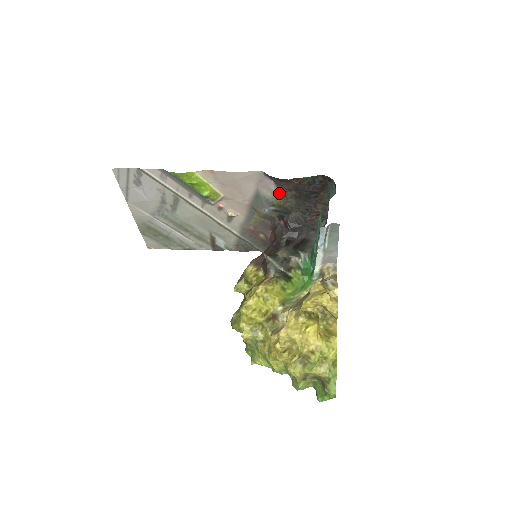
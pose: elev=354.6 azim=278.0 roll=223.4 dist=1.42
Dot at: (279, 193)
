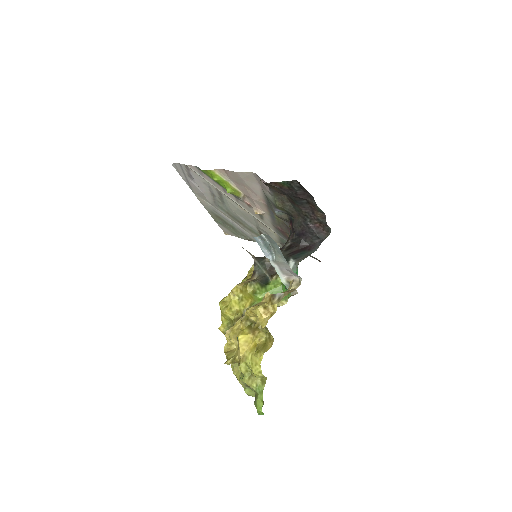
Dot at: (275, 196)
